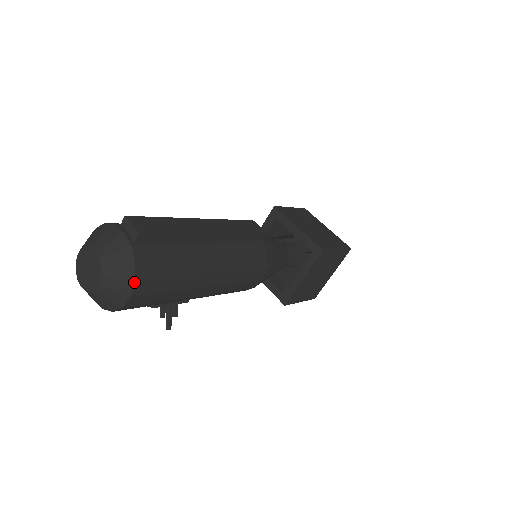
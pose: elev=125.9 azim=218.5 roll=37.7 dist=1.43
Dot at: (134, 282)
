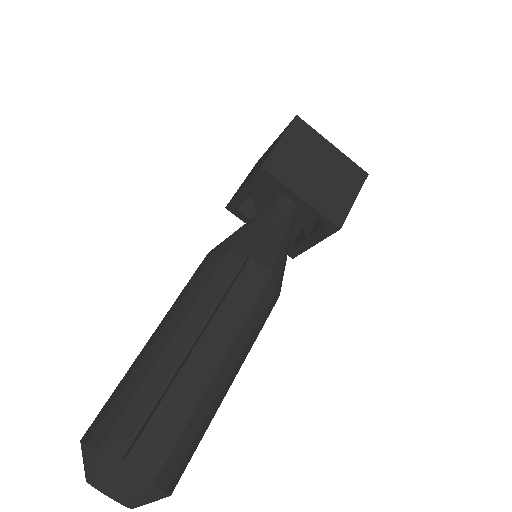
Dot at: occluded
